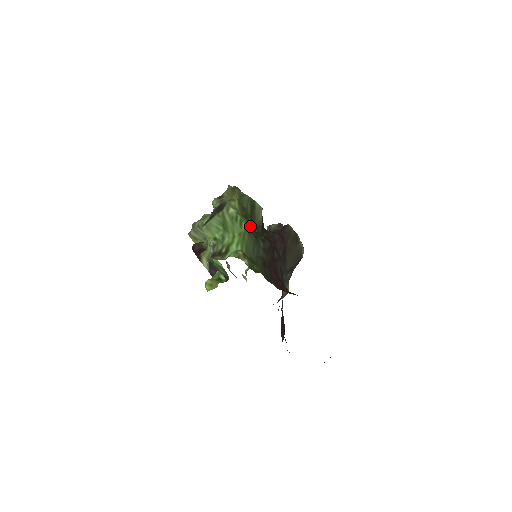
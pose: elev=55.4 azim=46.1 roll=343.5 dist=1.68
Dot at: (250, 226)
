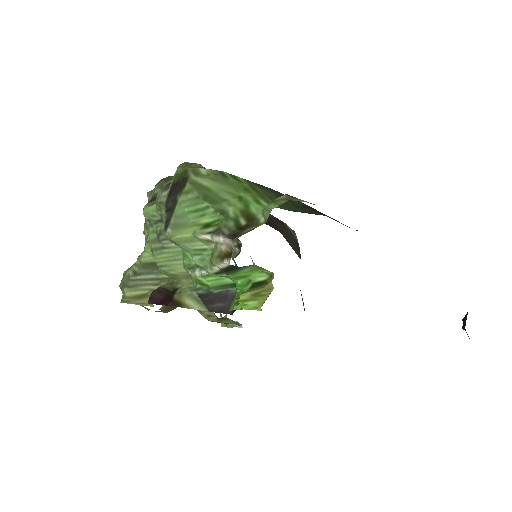
Dot at: occluded
